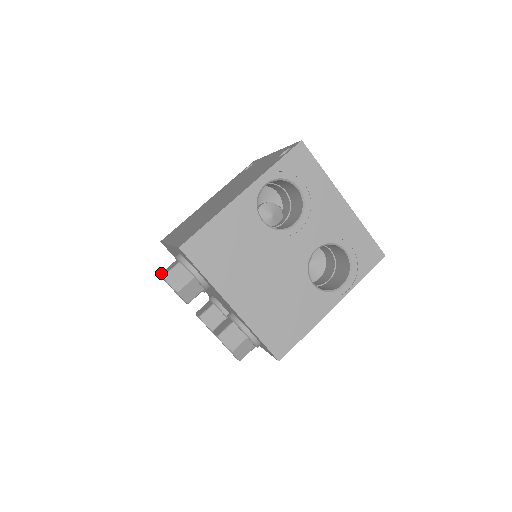
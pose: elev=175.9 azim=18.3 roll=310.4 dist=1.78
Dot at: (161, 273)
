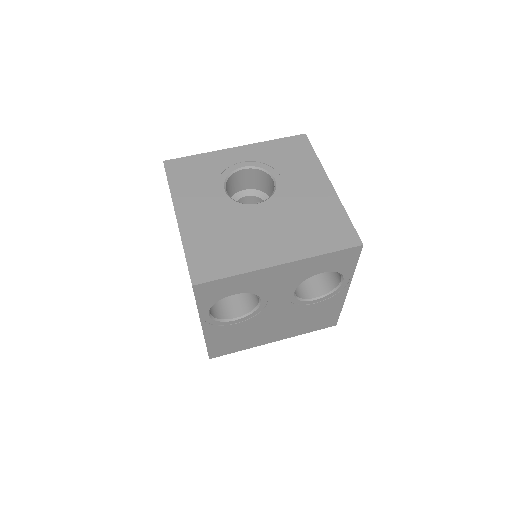
Dot at: occluded
